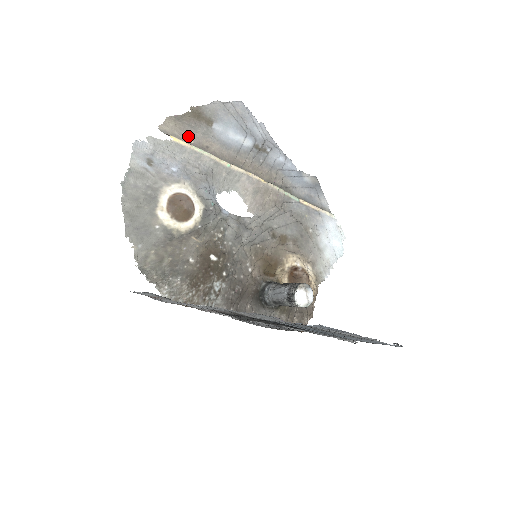
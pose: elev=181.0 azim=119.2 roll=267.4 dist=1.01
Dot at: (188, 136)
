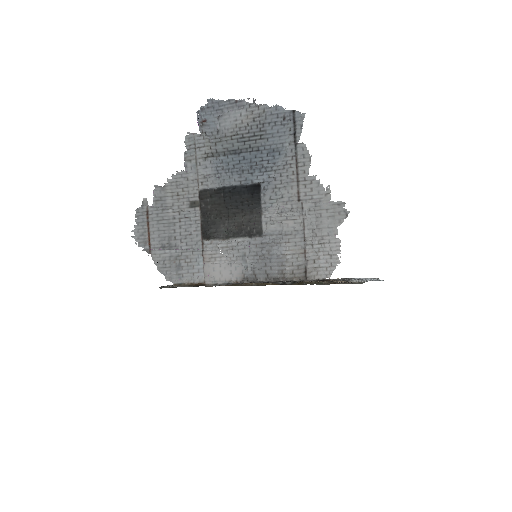
Dot at: occluded
